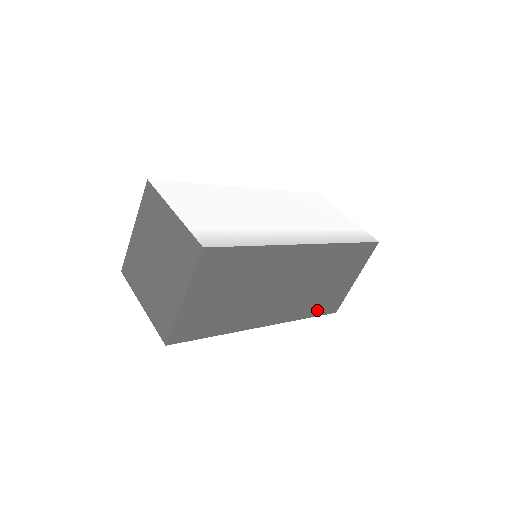
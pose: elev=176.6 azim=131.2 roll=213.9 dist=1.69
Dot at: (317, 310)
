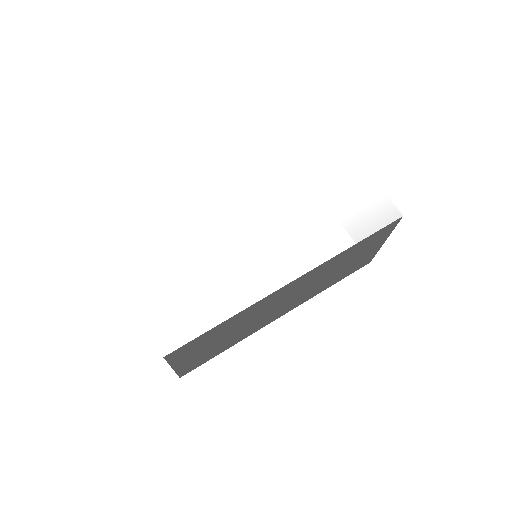
Dot at: (342, 277)
